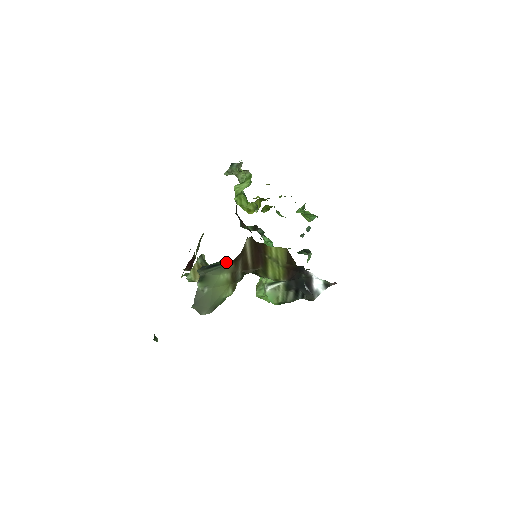
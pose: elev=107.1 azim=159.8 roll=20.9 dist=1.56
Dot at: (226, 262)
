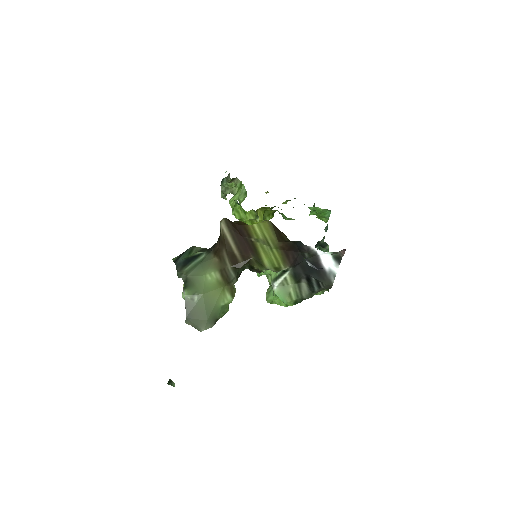
Dot at: (197, 248)
